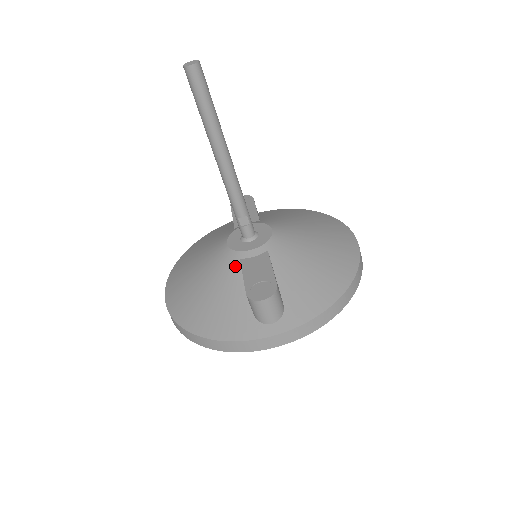
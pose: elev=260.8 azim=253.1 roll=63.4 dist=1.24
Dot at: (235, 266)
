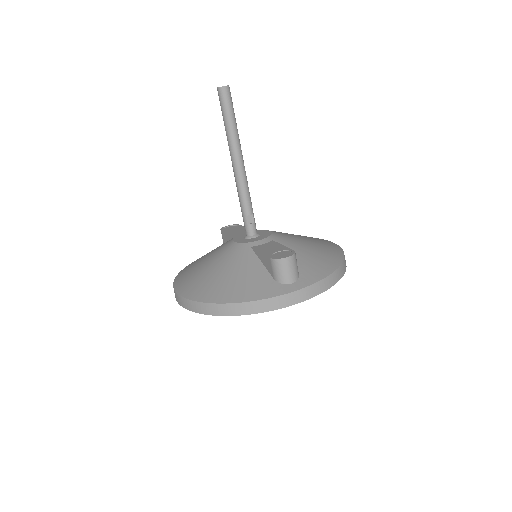
Dot at: (248, 252)
